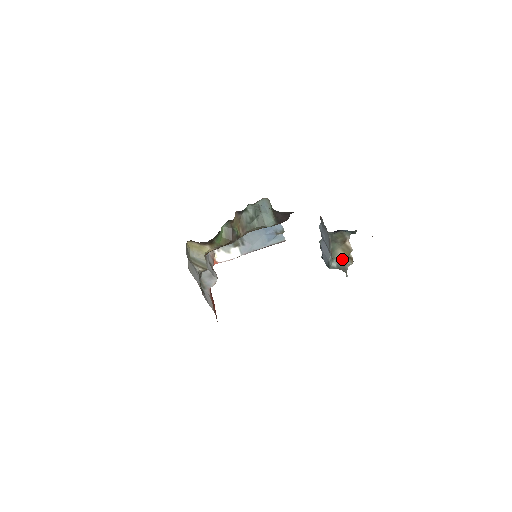
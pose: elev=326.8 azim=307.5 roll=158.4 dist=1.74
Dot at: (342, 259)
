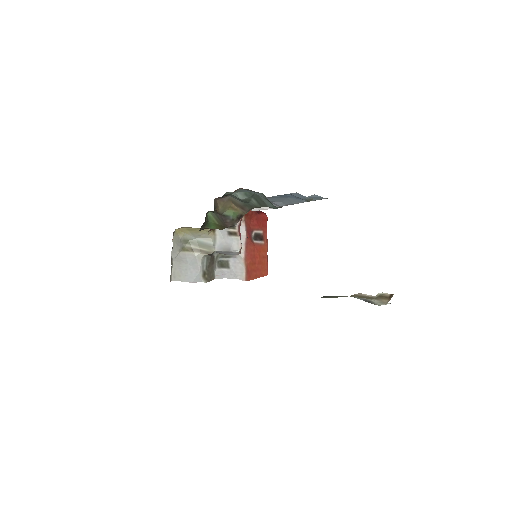
Dot at: (364, 299)
